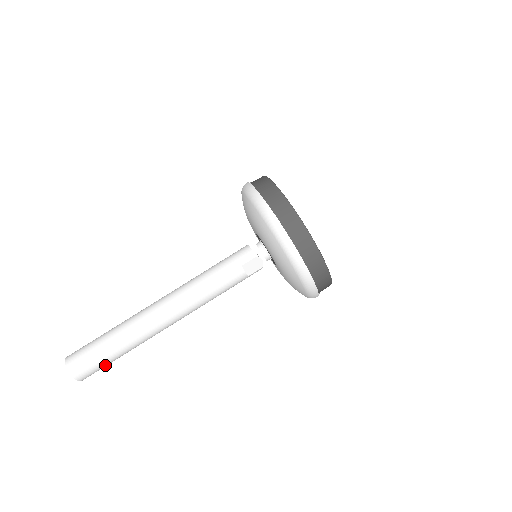
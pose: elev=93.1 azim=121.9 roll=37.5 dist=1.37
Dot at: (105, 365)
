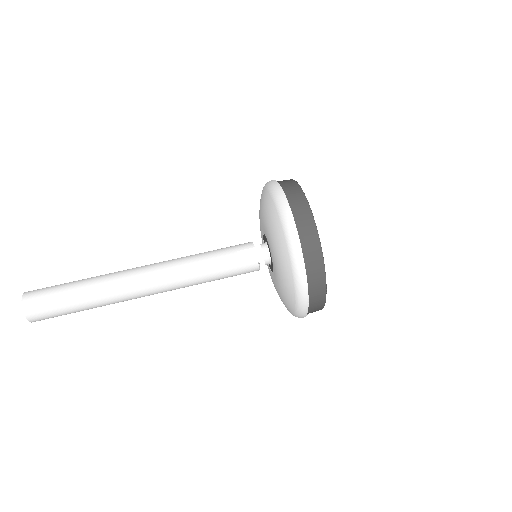
Dot at: (59, 309)
